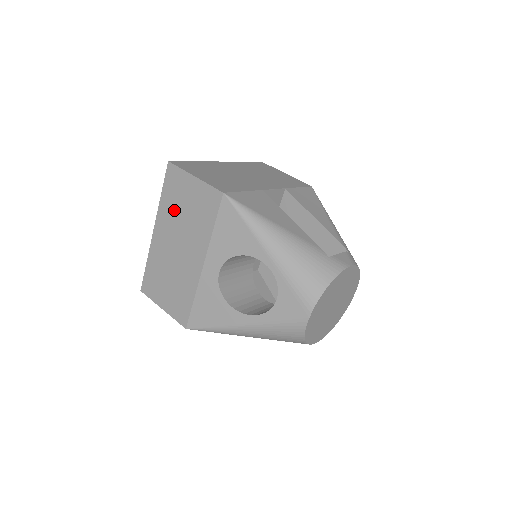
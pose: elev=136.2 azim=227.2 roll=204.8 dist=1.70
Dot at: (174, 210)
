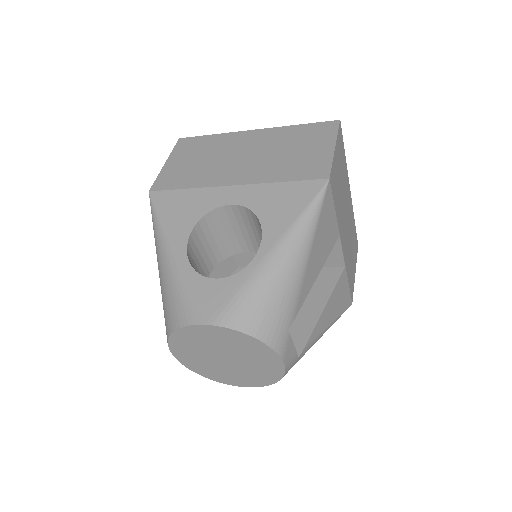
Dot at: (287, 140)
